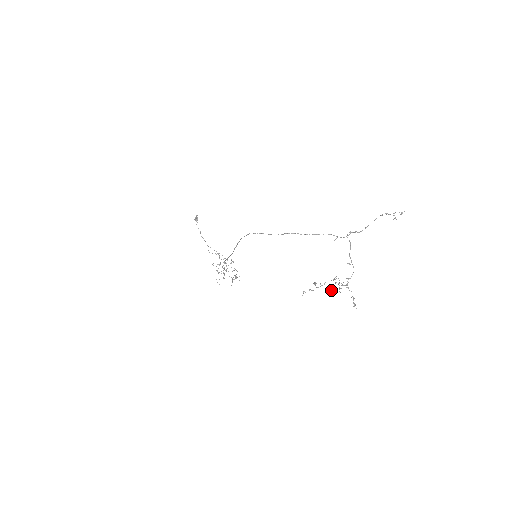
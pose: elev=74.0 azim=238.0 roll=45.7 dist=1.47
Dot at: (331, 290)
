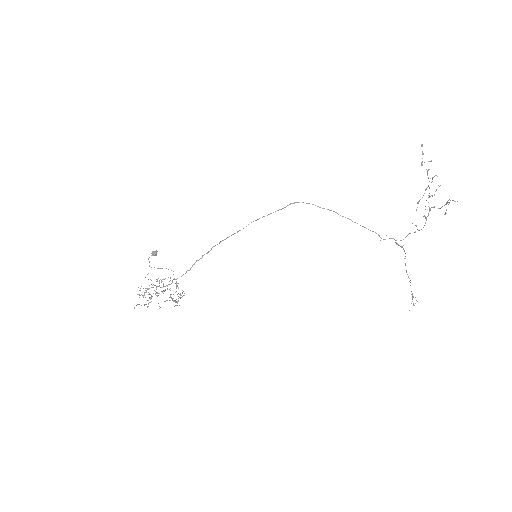
Dot at: (433, 177)
